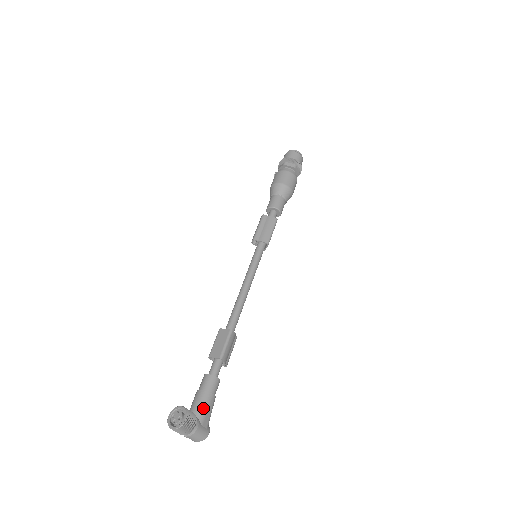
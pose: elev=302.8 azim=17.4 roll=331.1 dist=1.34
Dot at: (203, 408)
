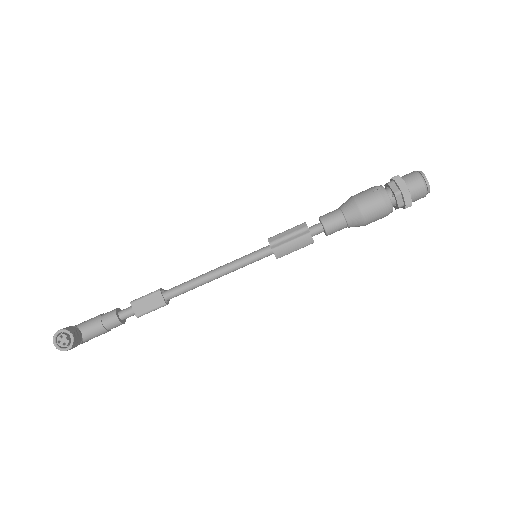
Dot at: (93, 336)
